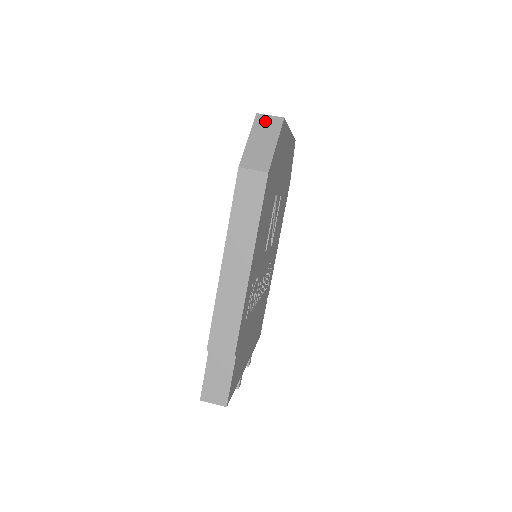
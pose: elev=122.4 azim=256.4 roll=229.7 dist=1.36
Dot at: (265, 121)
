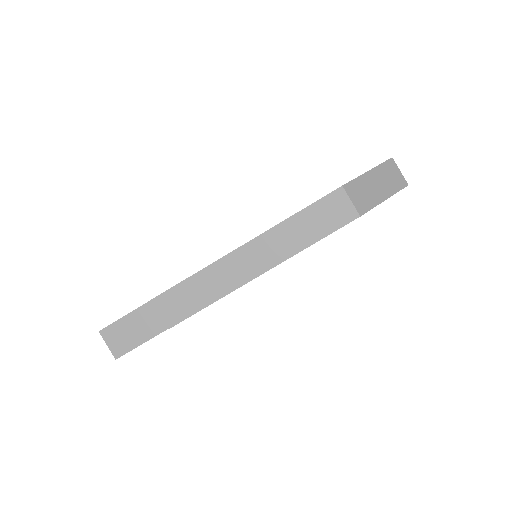
Dot at: (393, 171)
